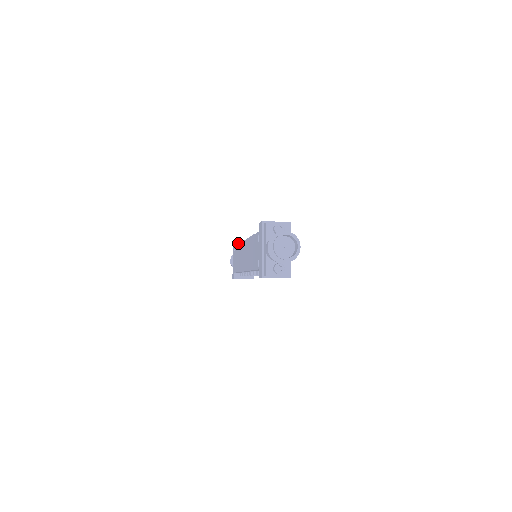
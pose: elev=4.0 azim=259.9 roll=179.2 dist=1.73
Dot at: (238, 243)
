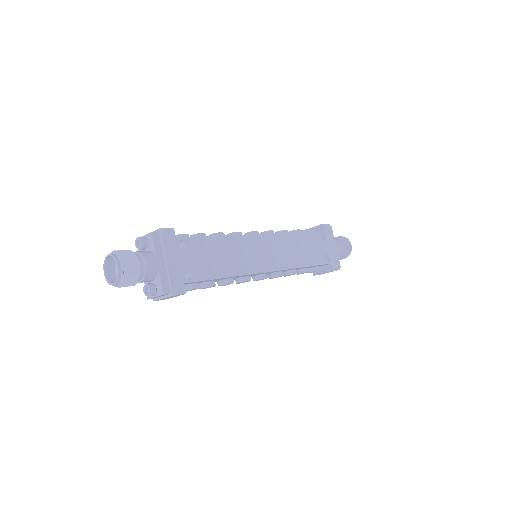
Dot at: occluded
